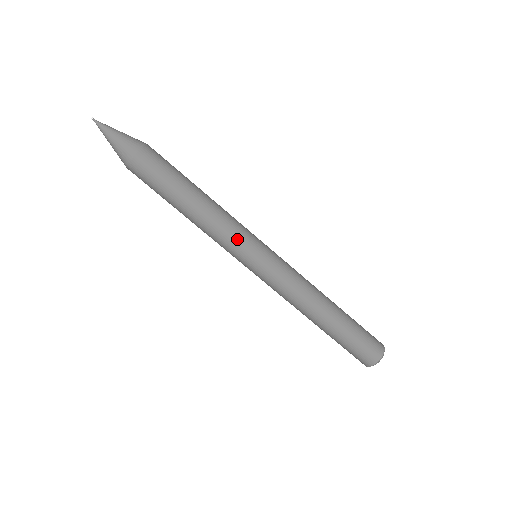
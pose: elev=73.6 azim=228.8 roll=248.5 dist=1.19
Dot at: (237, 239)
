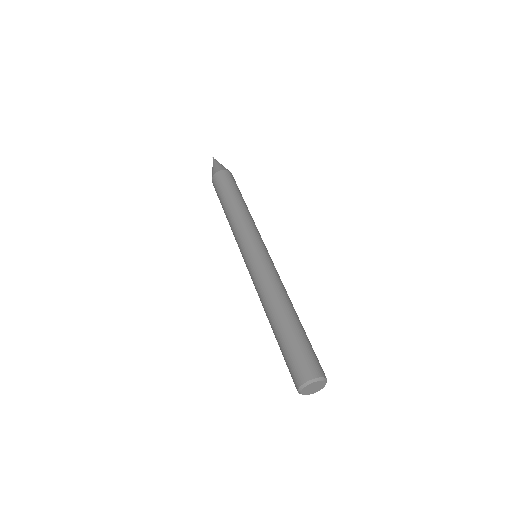
Dot at: (259, 233)
